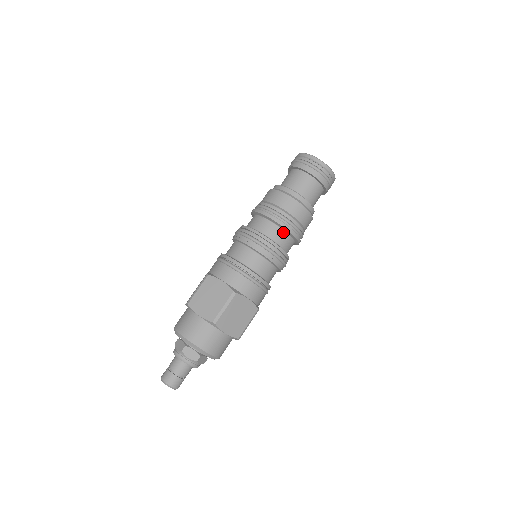
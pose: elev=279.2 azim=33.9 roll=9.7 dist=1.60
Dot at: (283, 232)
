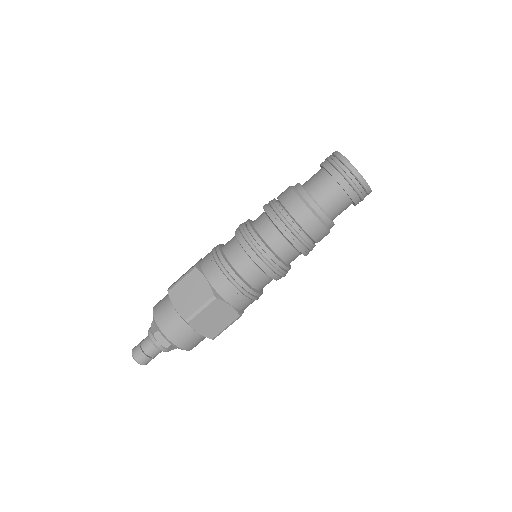
Dot at: (287, 243)
